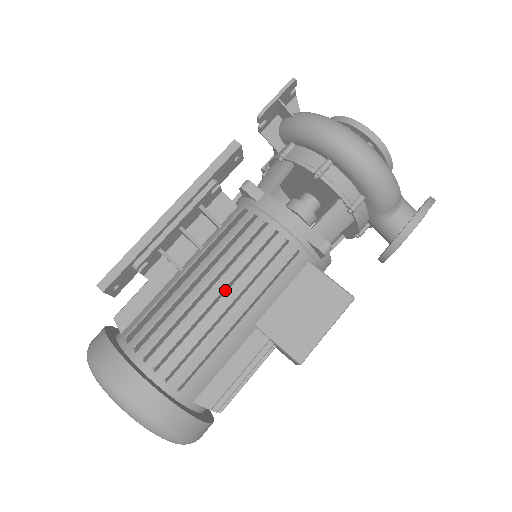
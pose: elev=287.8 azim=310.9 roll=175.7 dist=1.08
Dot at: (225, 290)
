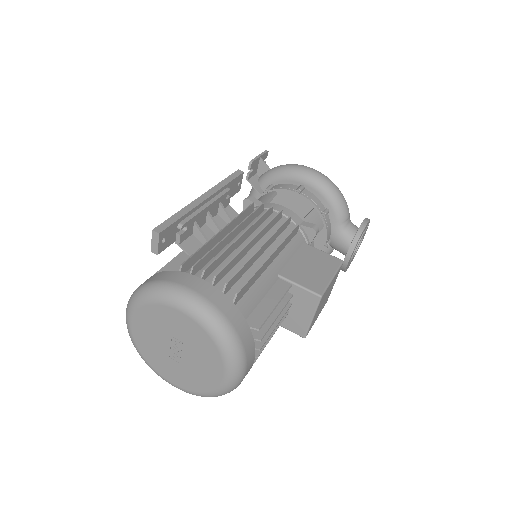
Dot at: (256, 240)
